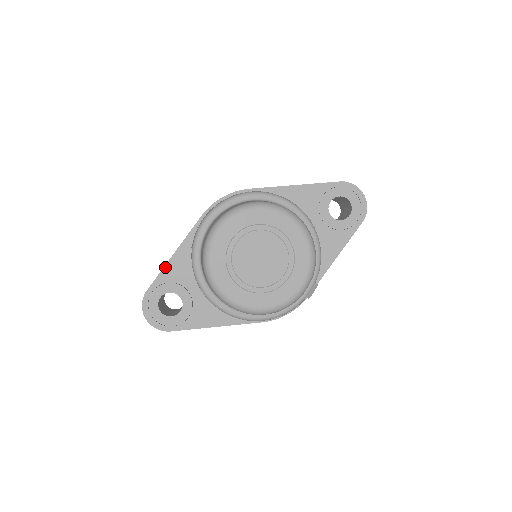
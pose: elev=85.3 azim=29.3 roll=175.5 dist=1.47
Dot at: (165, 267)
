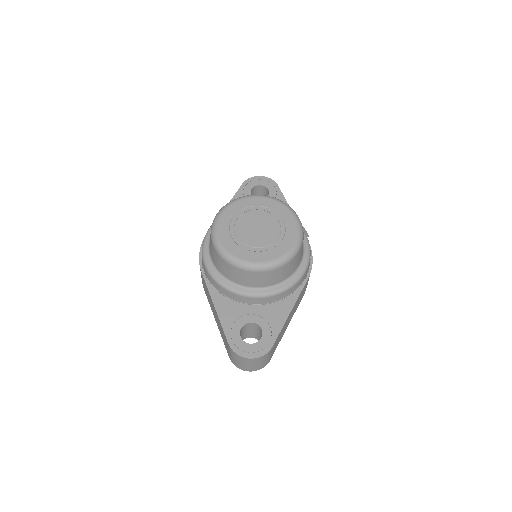
Dot at: (220, 319)
